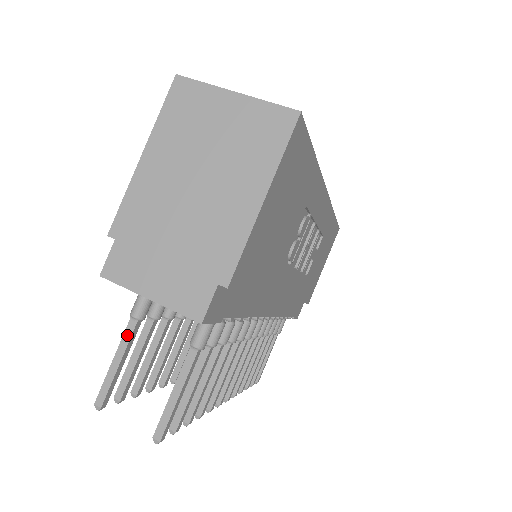
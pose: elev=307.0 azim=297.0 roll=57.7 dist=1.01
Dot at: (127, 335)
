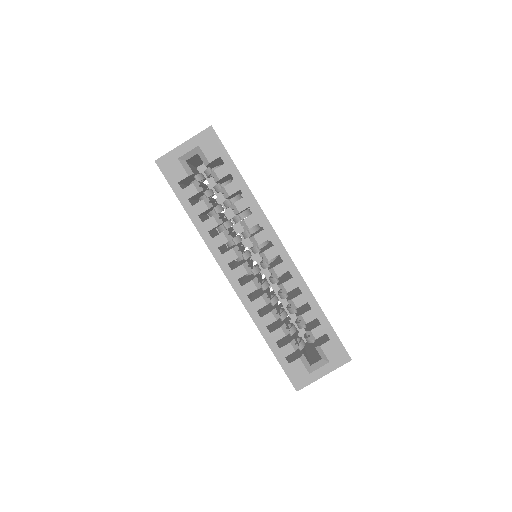
Dot at: occluded
